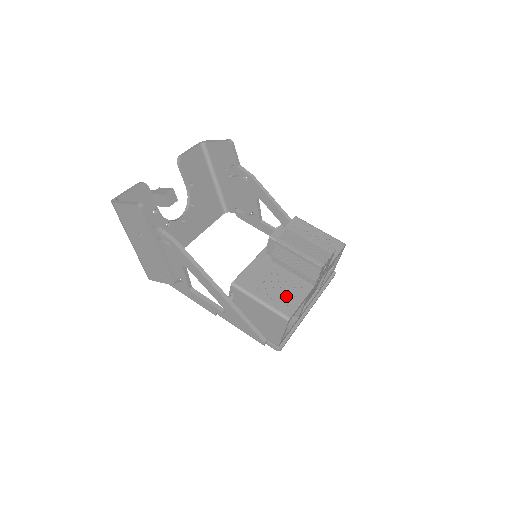
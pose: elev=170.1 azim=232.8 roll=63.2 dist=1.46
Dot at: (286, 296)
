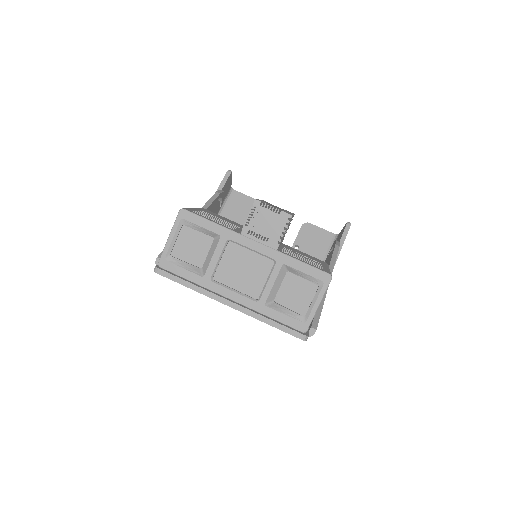
Dot at: (210, 218)
